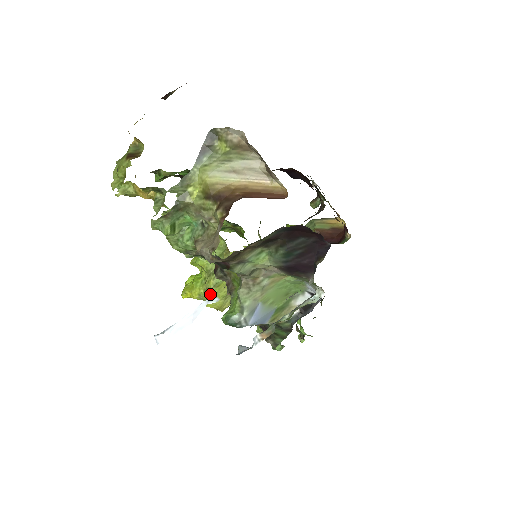
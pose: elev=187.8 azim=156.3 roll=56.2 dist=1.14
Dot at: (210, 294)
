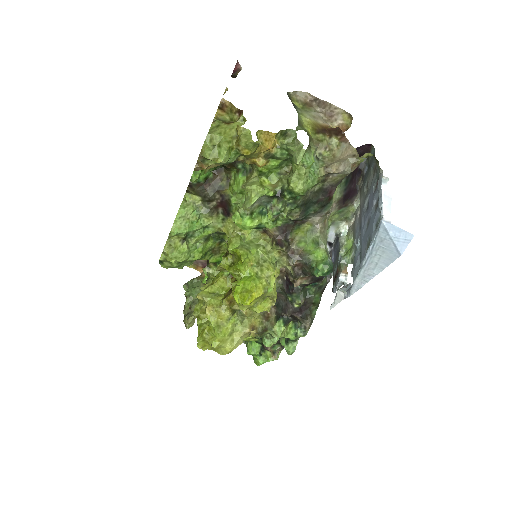
Dot at: (274, 280)
